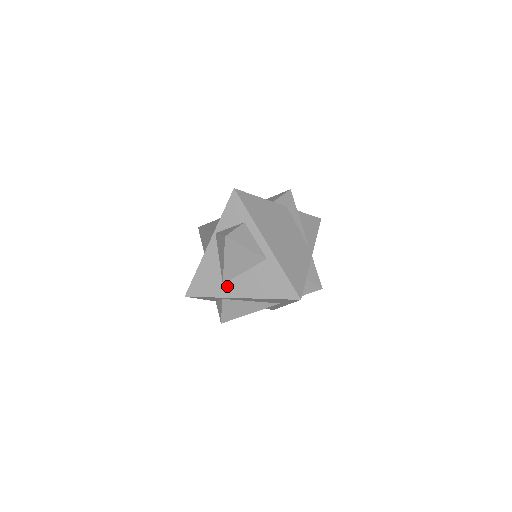
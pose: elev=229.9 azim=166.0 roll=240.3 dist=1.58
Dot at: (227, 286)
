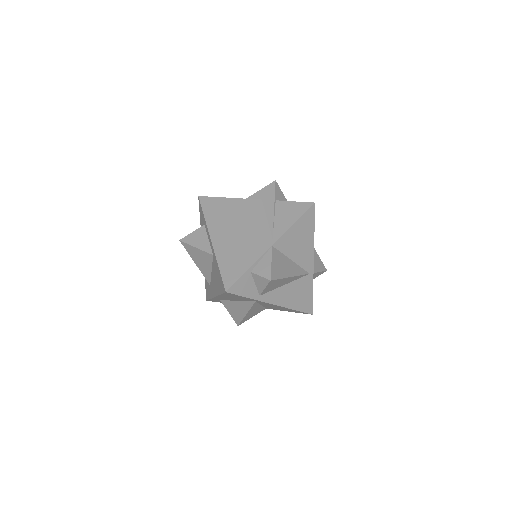
Dot at: (211, 287)
